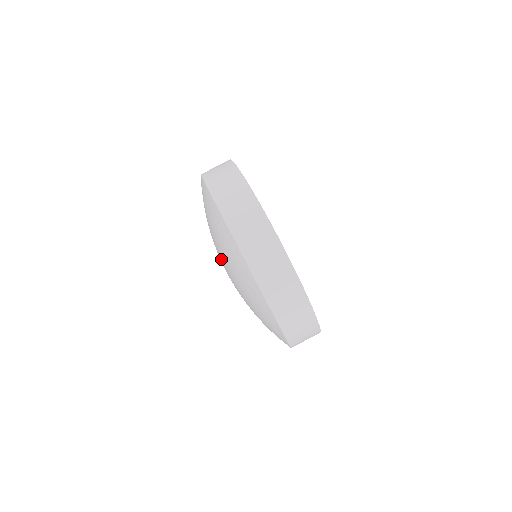
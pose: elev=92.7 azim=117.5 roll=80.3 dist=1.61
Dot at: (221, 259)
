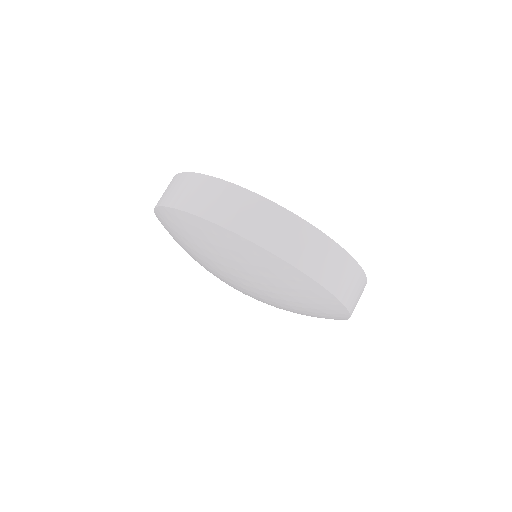
Dot at: (217, 270)
